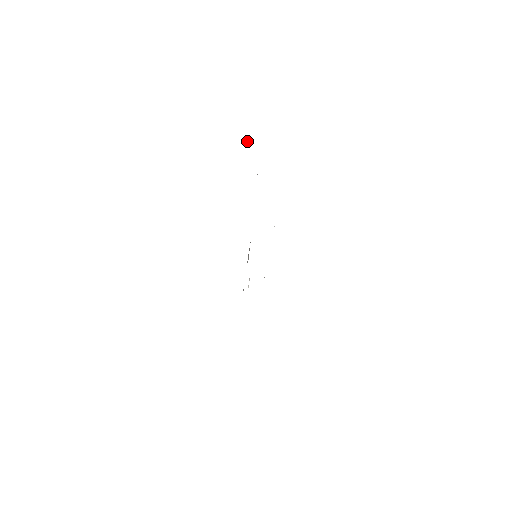
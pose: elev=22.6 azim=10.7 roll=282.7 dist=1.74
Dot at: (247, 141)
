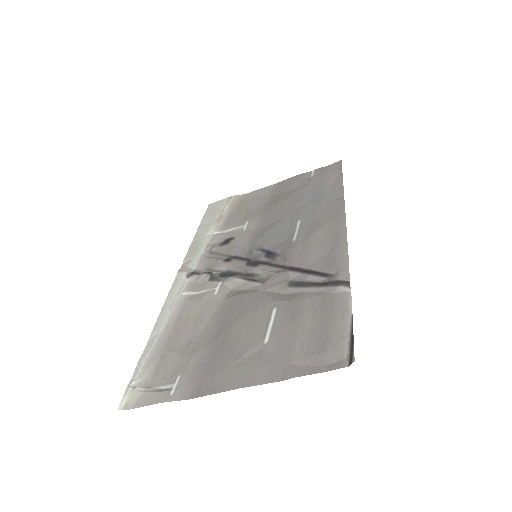
Dot at: (353, 351)
